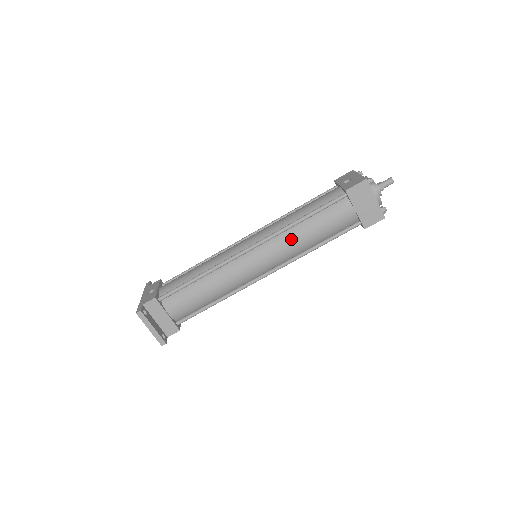
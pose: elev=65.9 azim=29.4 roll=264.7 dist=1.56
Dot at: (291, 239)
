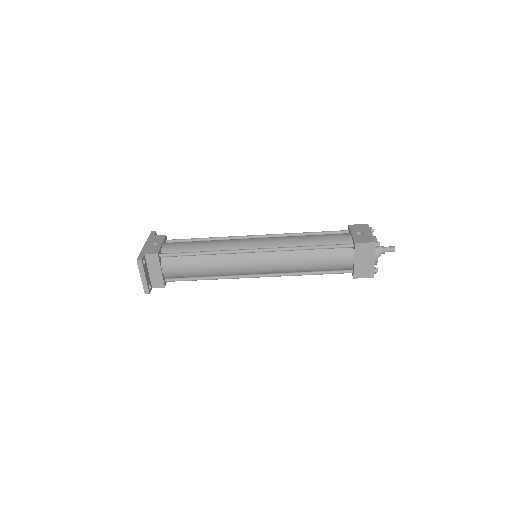
Dot at: (292, 259)
